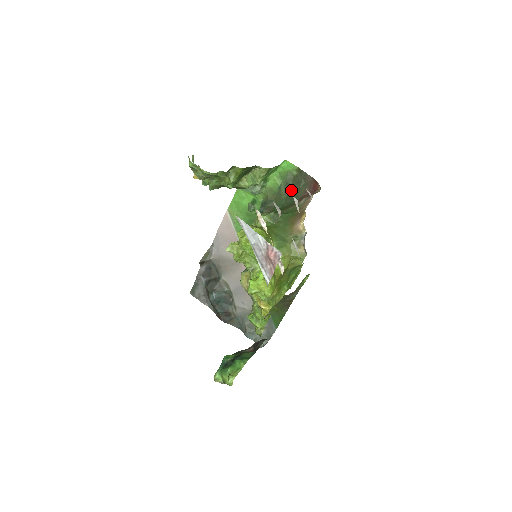
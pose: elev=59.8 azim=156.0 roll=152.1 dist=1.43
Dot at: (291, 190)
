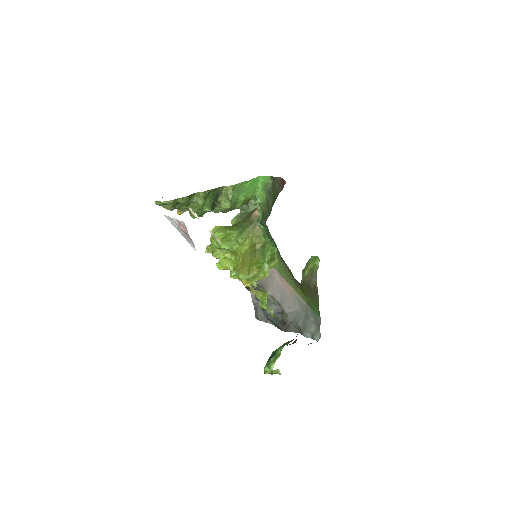
Dot at: (273, 196)
